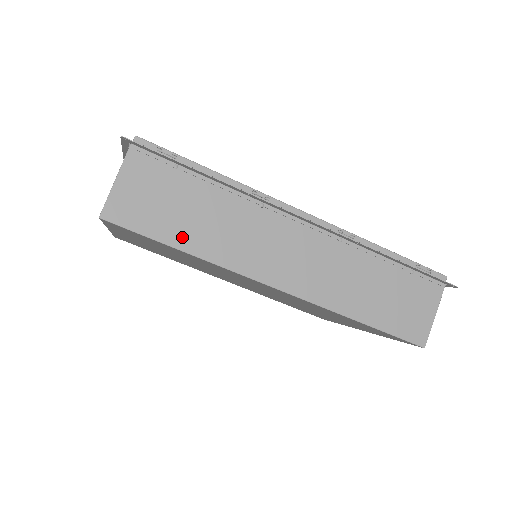
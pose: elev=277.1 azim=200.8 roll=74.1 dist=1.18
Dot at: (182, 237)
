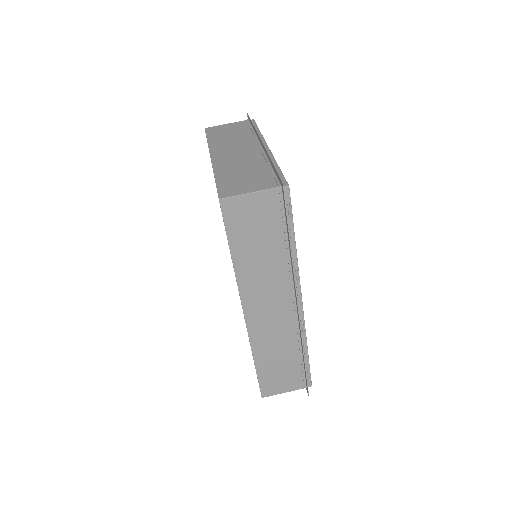
Dot at: (240, 250)
